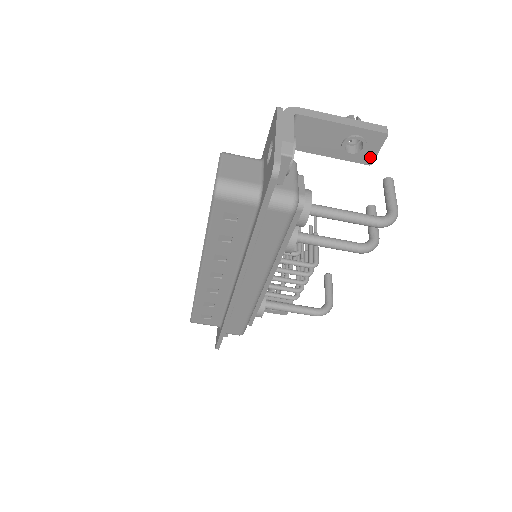
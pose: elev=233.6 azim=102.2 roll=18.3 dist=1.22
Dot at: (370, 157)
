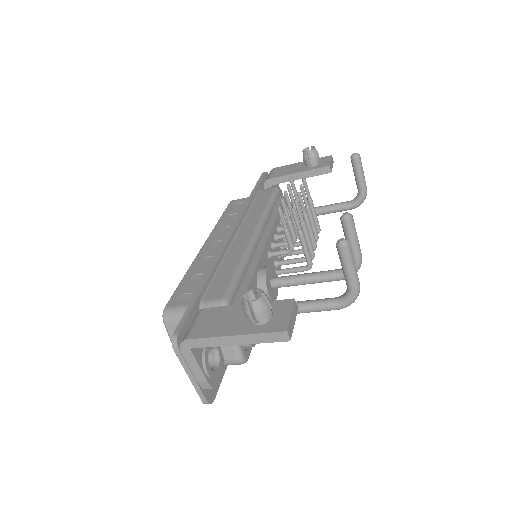
Dot at: occluded
